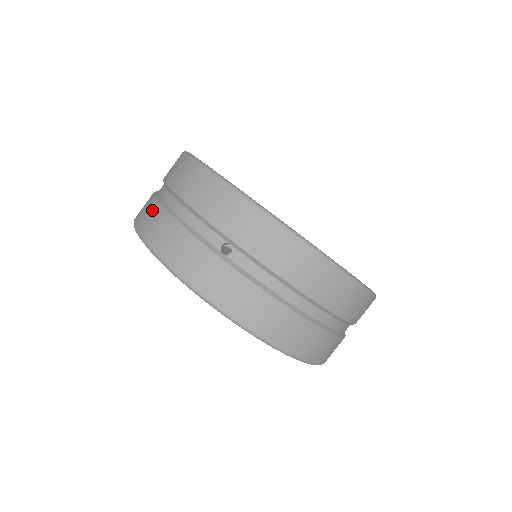
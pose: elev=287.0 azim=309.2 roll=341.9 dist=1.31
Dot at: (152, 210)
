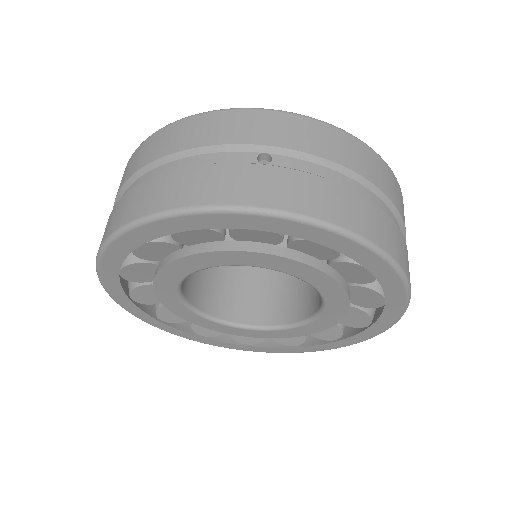
Dot at: (134, 195)
